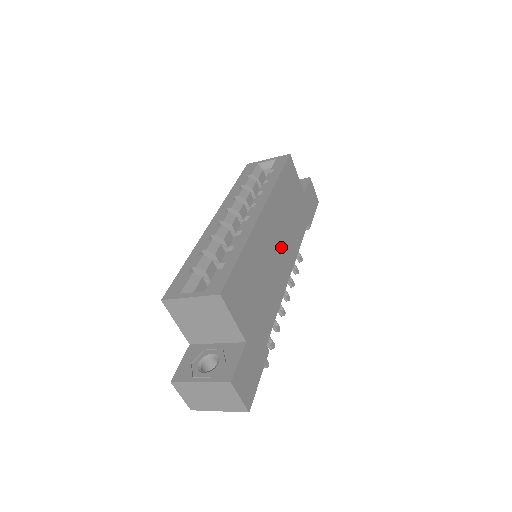
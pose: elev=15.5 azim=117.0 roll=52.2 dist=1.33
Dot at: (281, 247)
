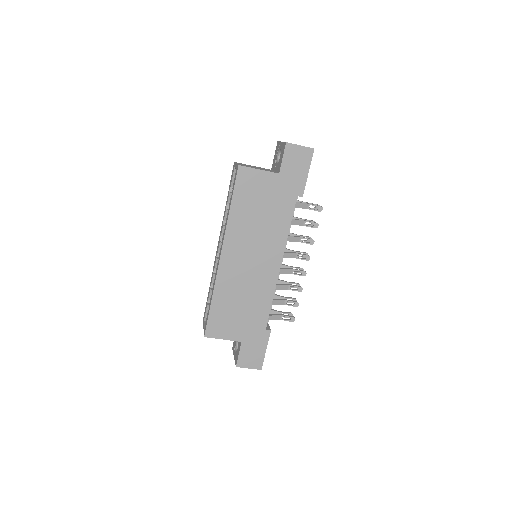
Dot at: (258, 257)
